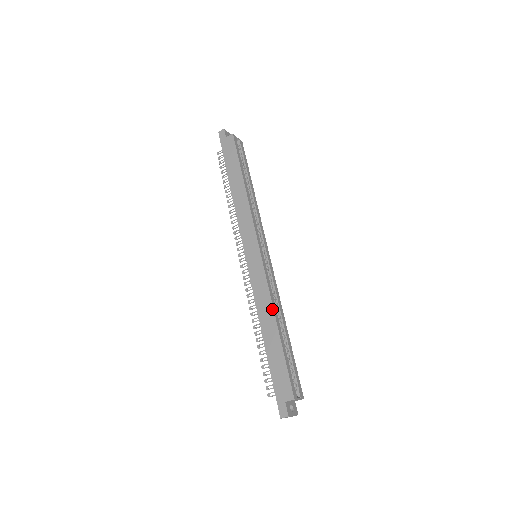
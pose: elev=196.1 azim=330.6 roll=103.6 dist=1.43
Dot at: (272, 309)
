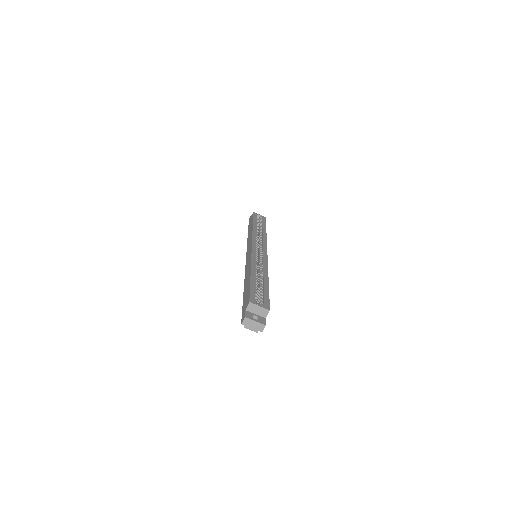
Dot at: (250, 267)
